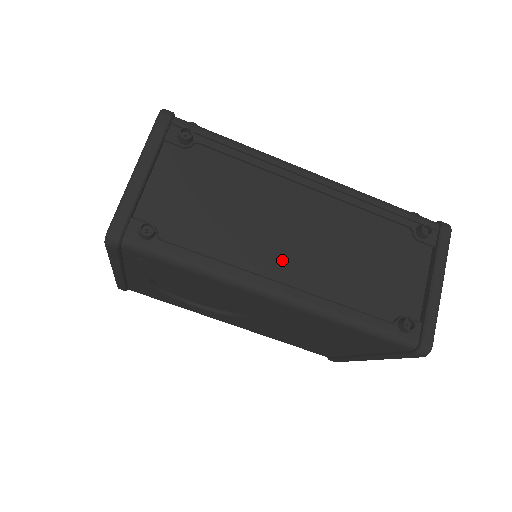
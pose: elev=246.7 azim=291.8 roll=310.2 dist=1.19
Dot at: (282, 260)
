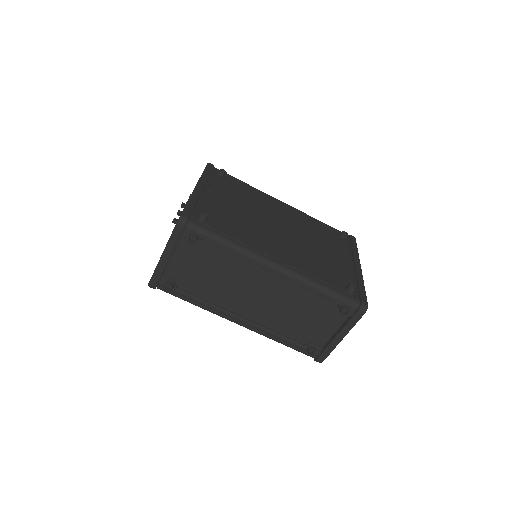
Dot at: (246, 306)
